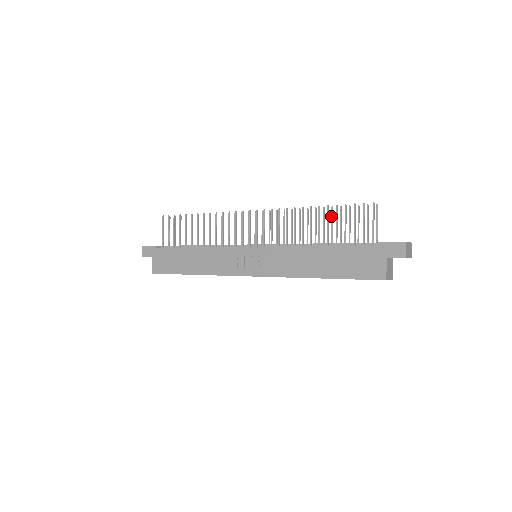
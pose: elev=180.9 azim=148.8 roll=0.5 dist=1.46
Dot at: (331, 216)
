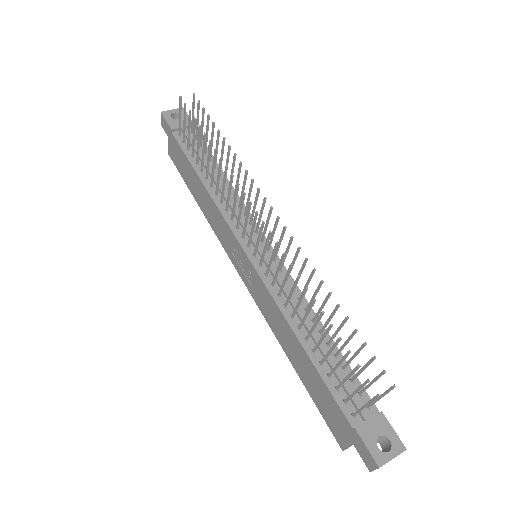
Dot at: occluded
